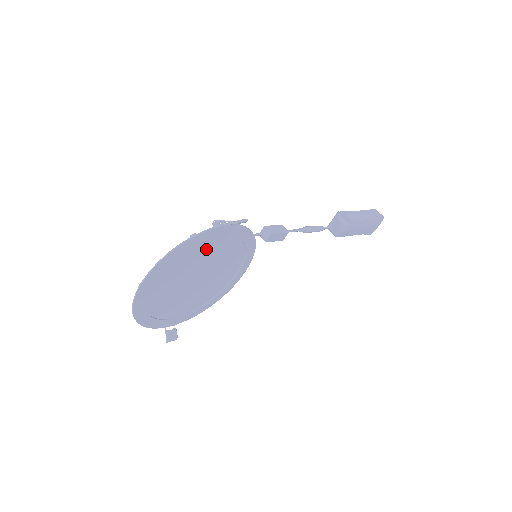
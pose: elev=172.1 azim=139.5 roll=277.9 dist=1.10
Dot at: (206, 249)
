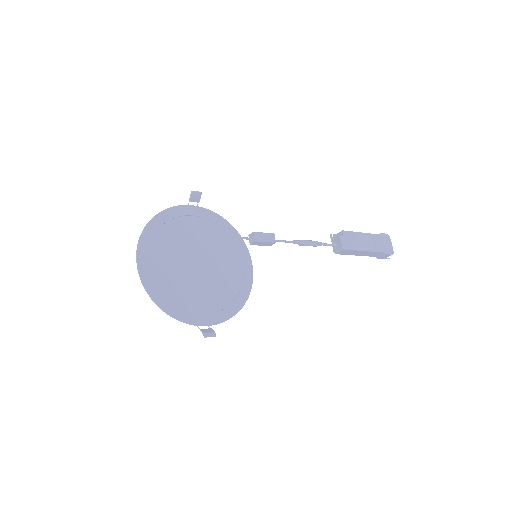
Dot at: (186, 229)
